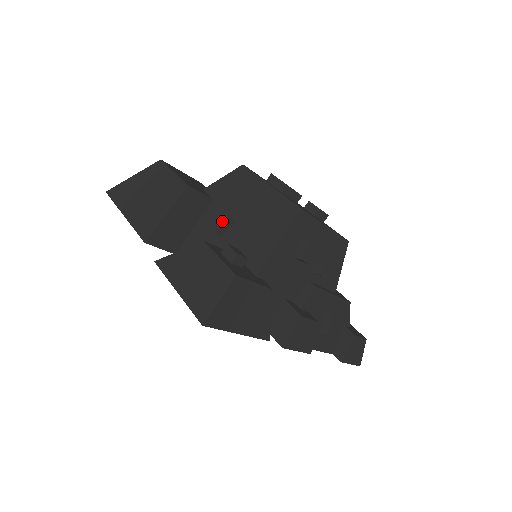
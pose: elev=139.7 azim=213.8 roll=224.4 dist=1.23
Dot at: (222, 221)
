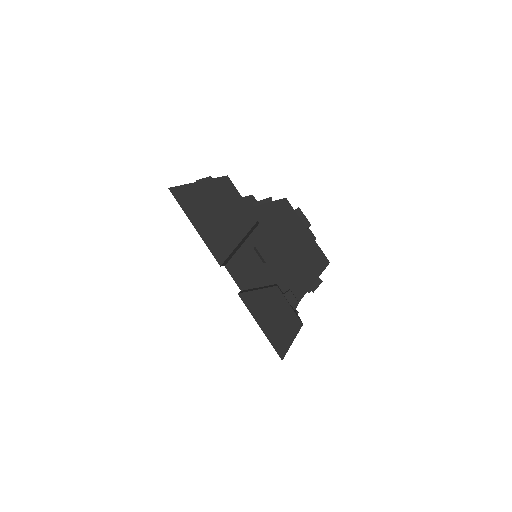
Dot at: (273, 255)
